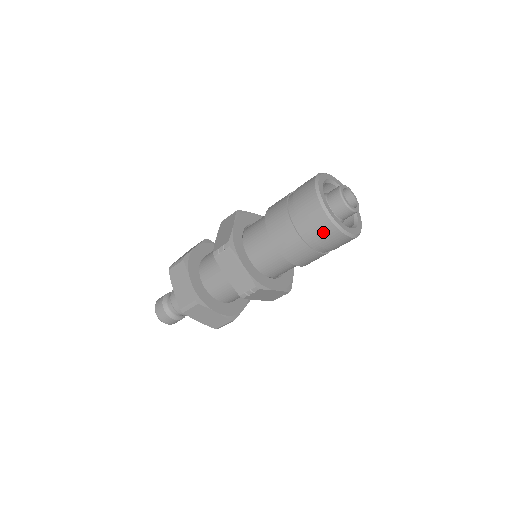
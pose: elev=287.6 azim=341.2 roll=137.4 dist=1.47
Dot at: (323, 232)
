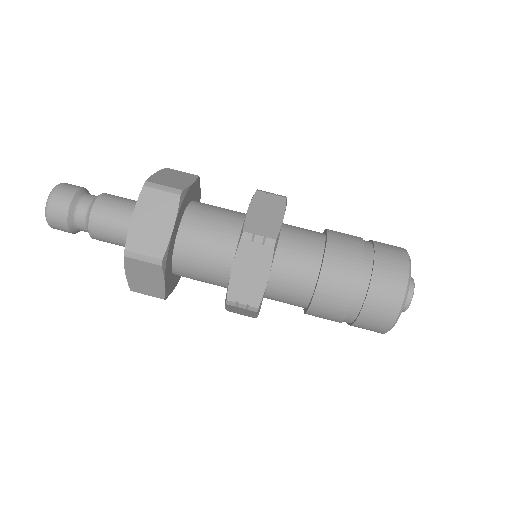
Dot at: (378, 316)
